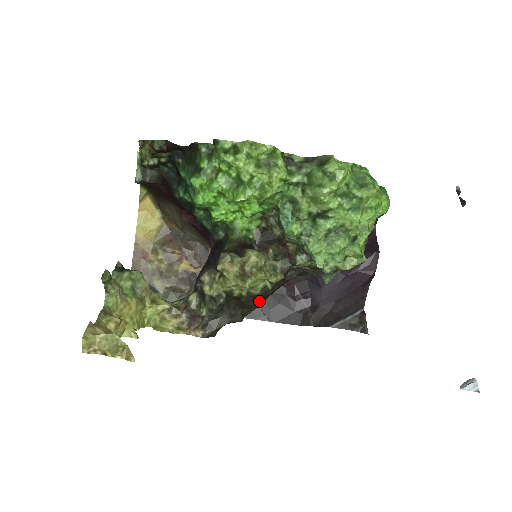
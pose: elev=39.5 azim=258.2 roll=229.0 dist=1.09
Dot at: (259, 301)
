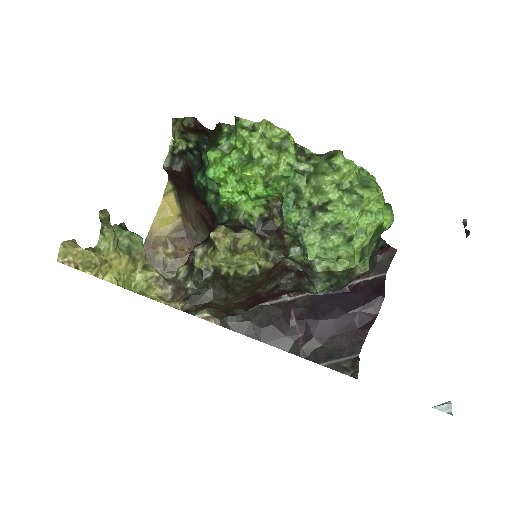
Dot at: (246, 288)
